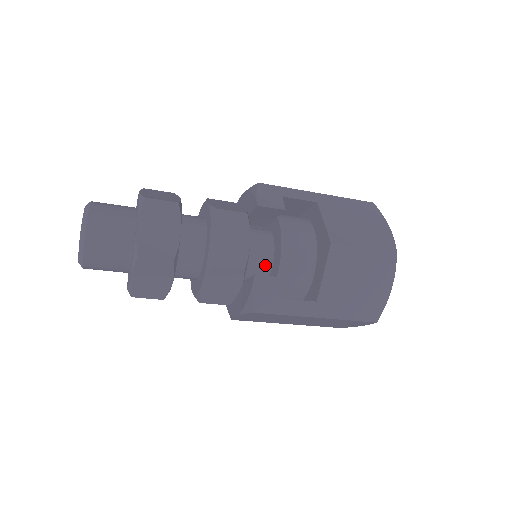
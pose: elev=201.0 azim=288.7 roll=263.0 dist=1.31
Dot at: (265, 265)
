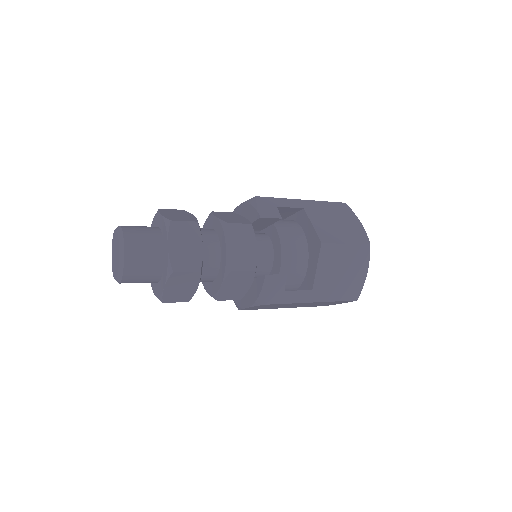
Dot at: (267, 264)
